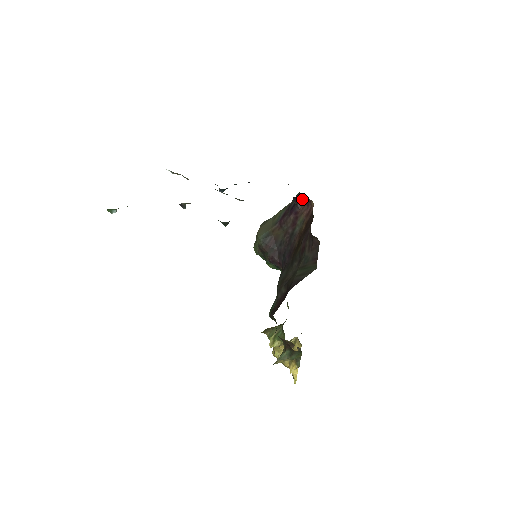
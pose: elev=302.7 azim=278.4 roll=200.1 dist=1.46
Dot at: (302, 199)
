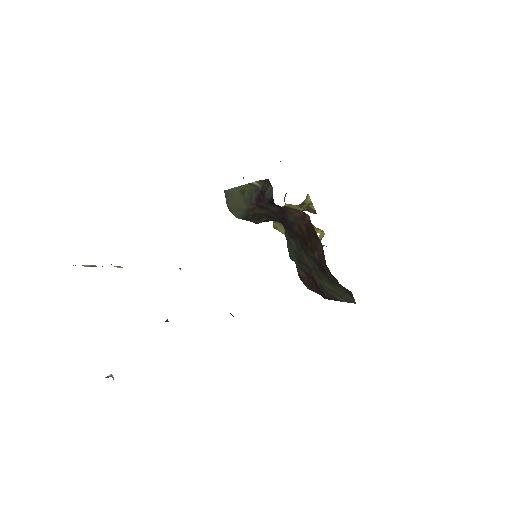
Dot at: occluded
